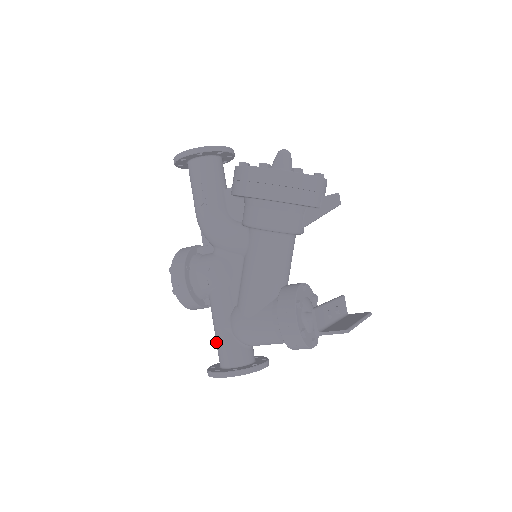
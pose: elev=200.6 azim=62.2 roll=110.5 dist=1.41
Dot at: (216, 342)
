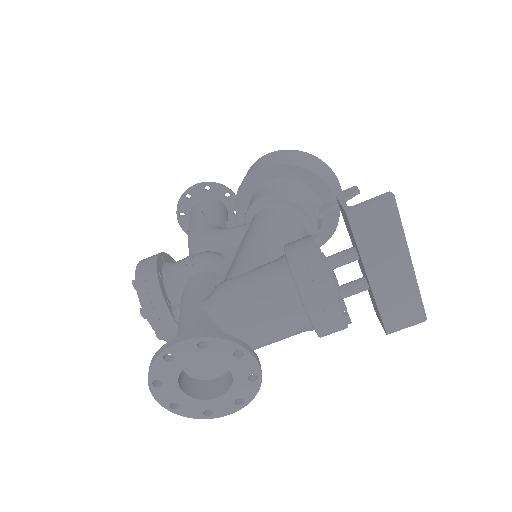
Dot at: occluded
